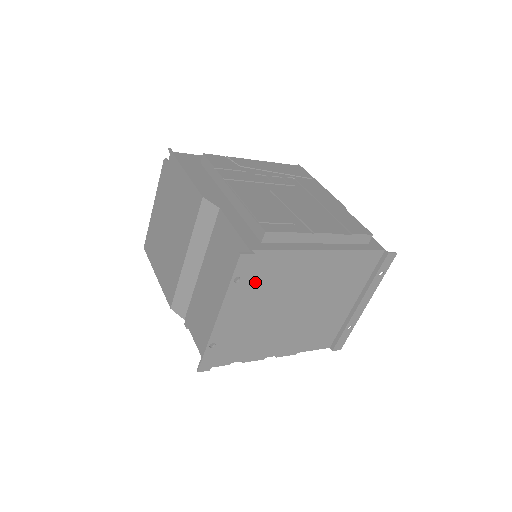
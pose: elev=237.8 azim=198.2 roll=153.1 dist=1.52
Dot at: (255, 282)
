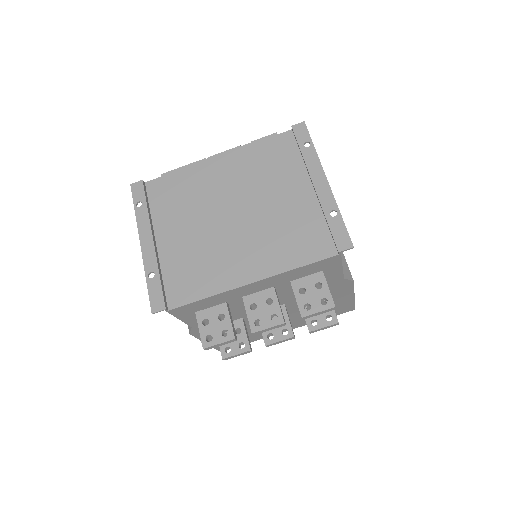
Dot at: (165, 206)
